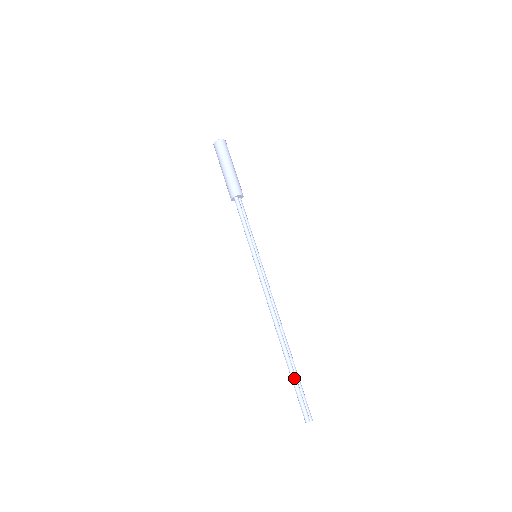
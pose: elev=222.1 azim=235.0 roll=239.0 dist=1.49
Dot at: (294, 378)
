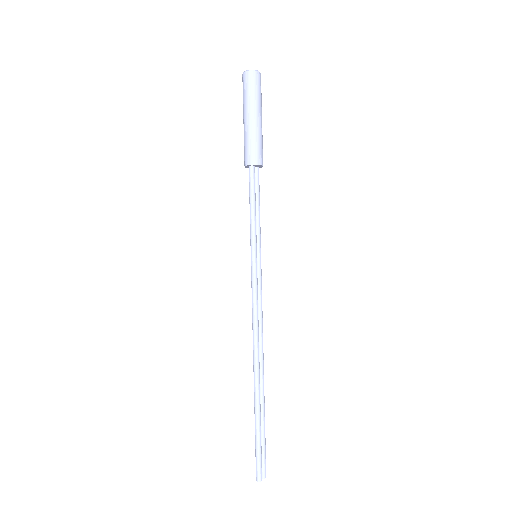
Dot at: (258, 426)
